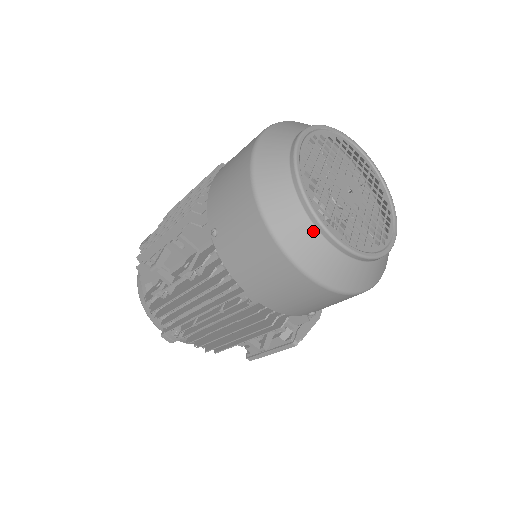
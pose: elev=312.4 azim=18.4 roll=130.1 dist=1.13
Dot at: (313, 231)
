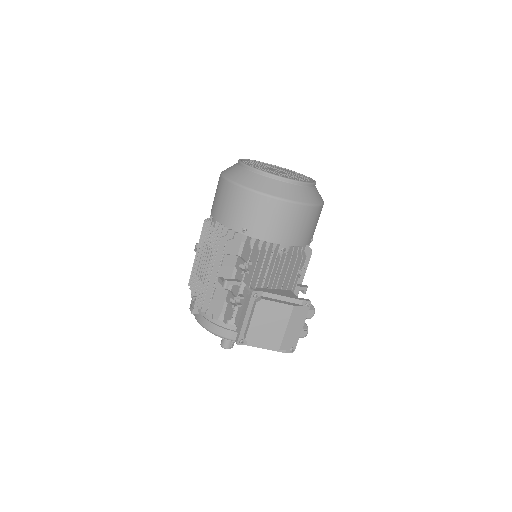
Dot at: (236, 165)
